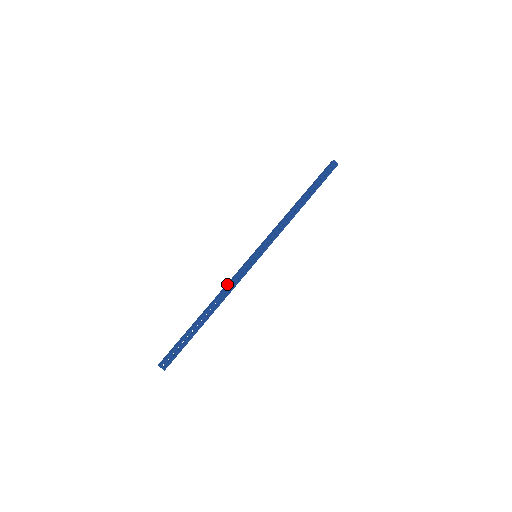
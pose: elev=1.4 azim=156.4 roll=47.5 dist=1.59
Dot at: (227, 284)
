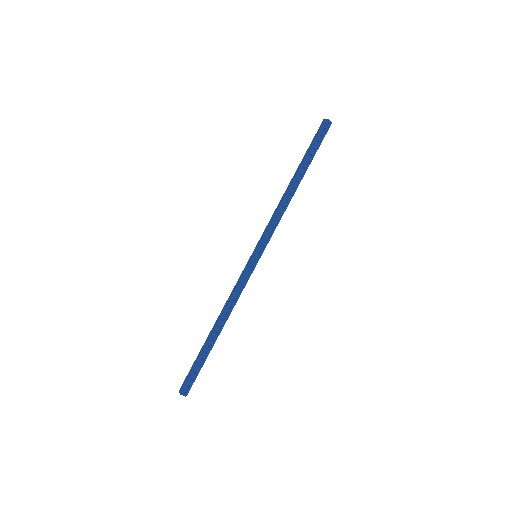
Dot at: (231, 294)
